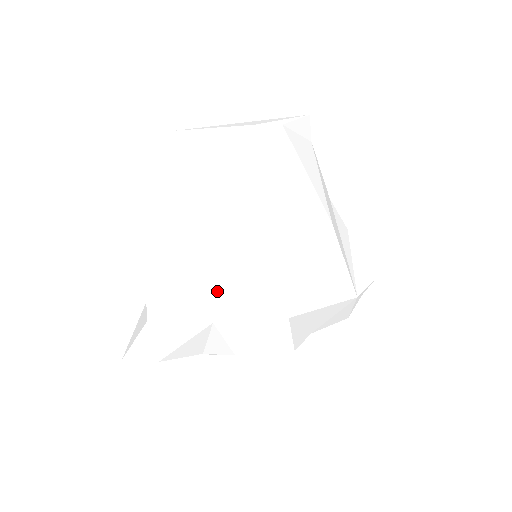
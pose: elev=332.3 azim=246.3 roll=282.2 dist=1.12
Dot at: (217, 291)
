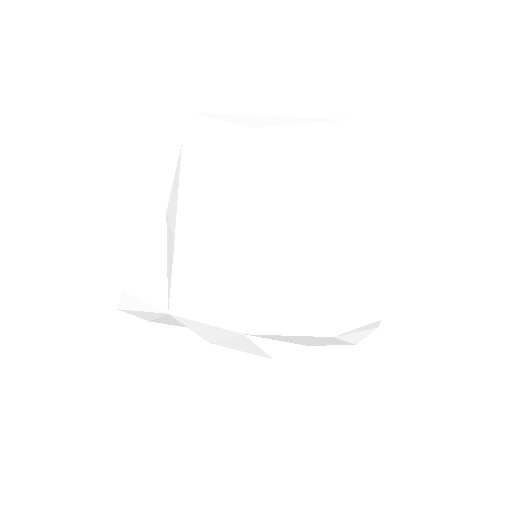
Dot at: (177, 286)
